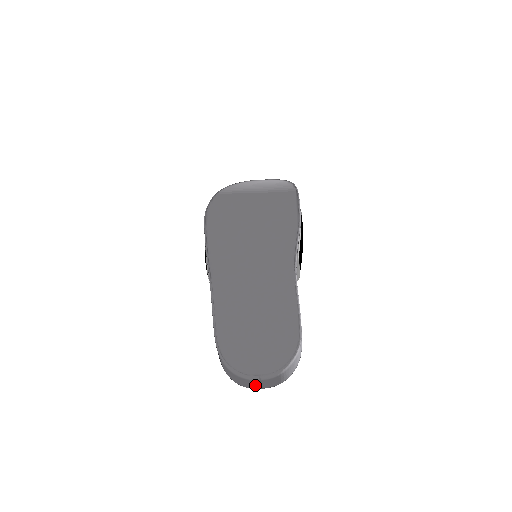
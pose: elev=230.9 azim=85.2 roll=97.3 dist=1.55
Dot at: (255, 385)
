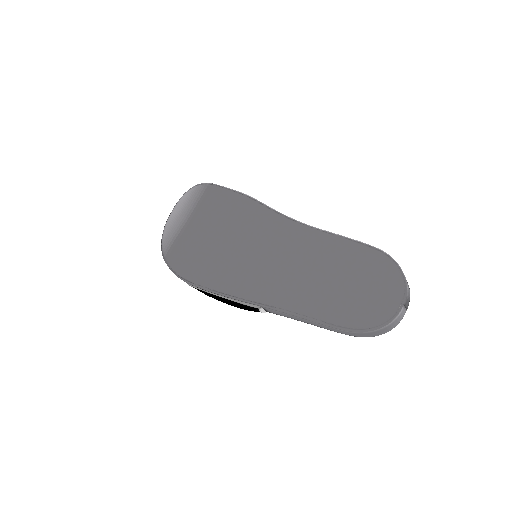
Dot at: (403, 314)
